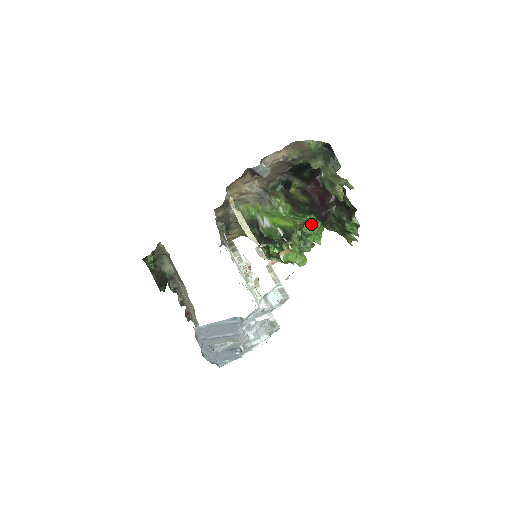
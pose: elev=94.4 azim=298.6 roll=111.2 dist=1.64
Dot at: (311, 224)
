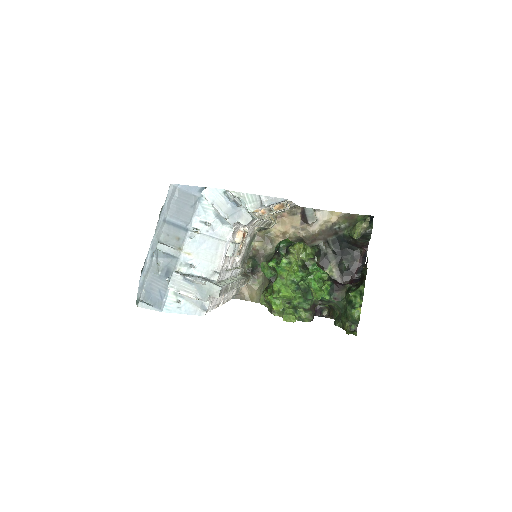
Dot at: (321, 279)
